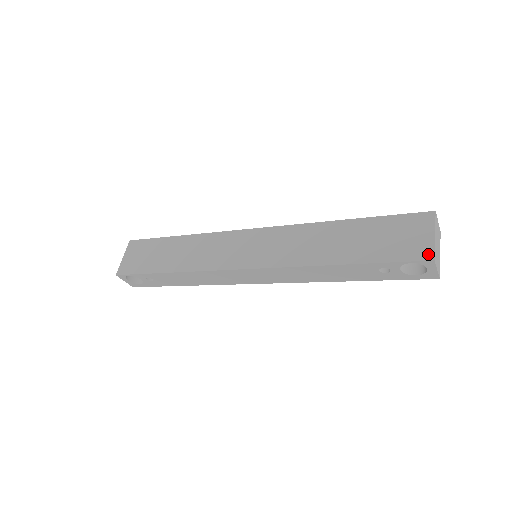
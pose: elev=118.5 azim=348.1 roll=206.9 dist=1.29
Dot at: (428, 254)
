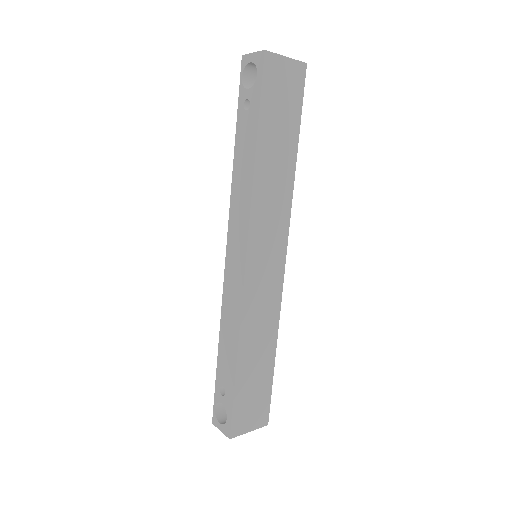
Dot at: occluded
